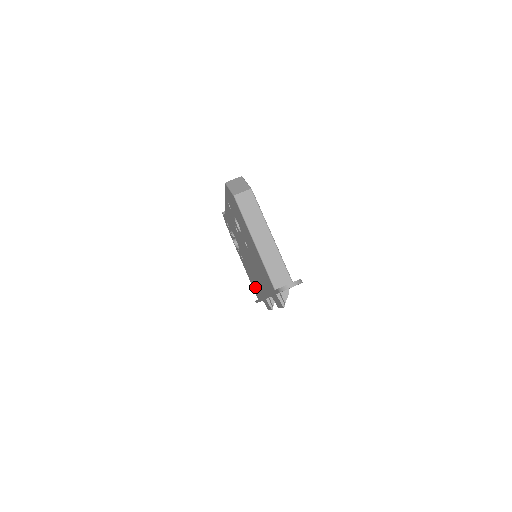
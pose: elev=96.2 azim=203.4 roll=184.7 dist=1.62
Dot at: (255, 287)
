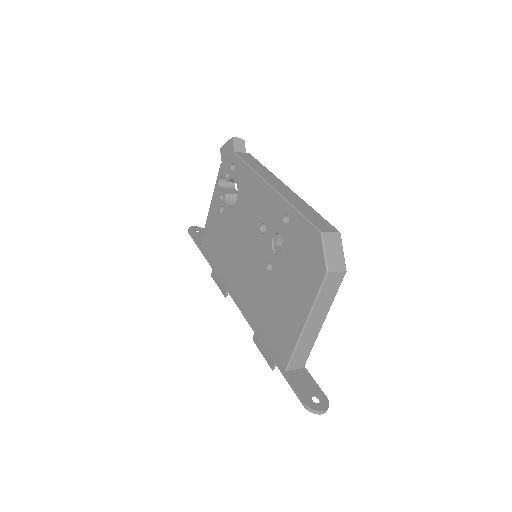
Dot at: (215, 249)
